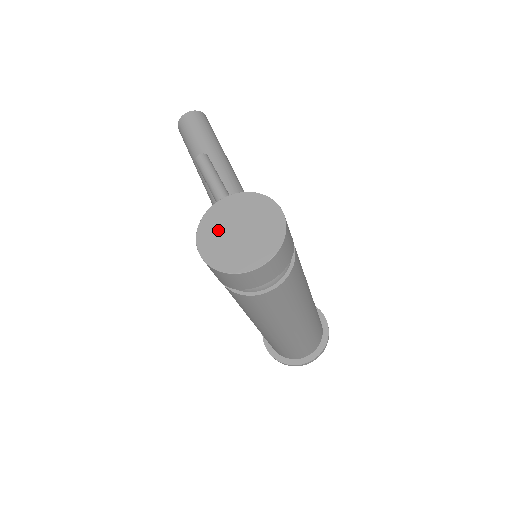
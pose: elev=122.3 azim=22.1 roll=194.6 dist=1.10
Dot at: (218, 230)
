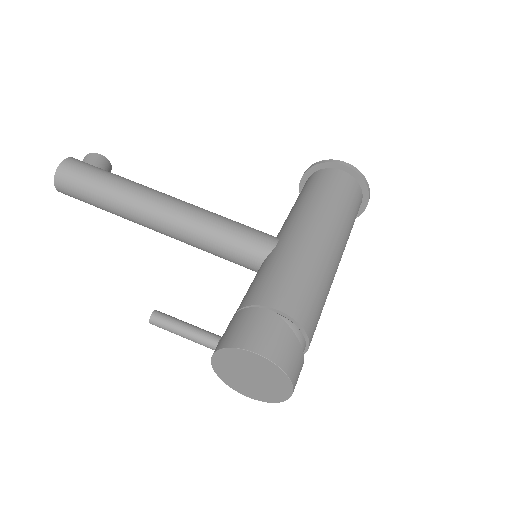
Dot at: (238, 381)
